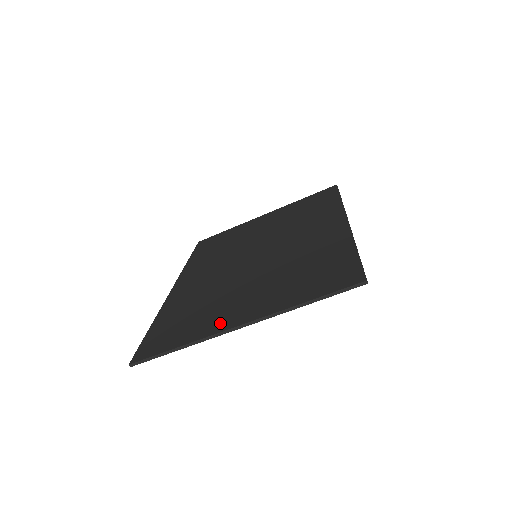
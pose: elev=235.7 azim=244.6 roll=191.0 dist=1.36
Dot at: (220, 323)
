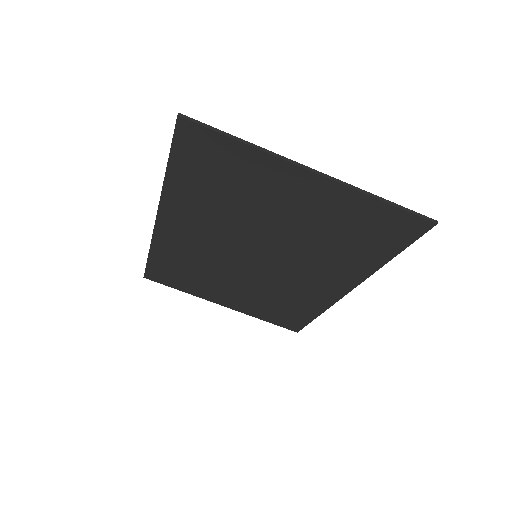
Dot at: (283, 171)
